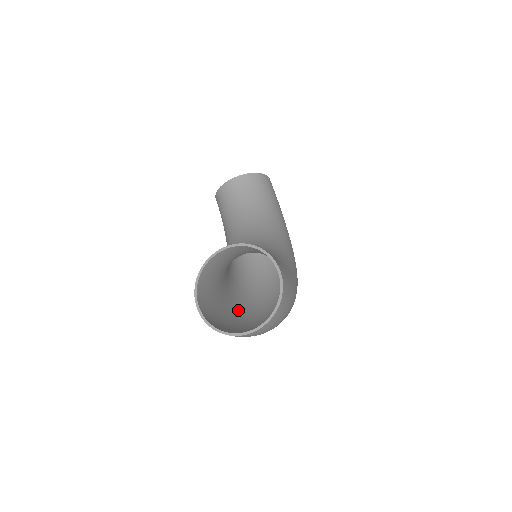
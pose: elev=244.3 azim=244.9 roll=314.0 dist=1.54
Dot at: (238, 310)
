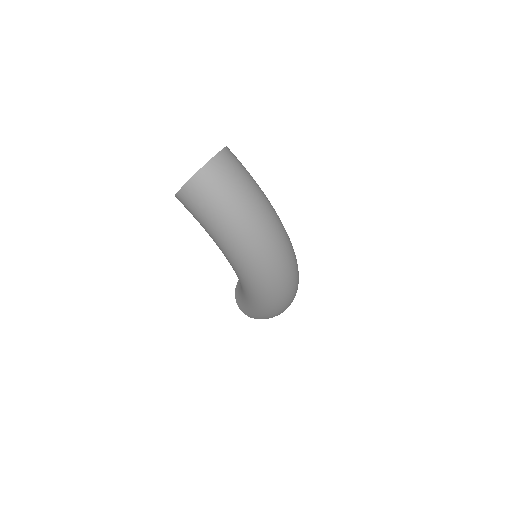
Dot at: (240, 257)
